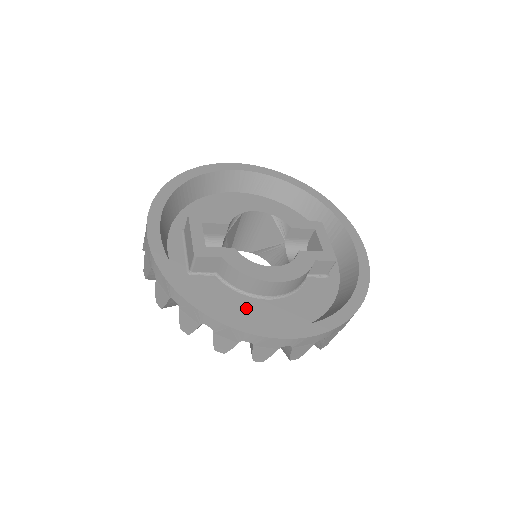
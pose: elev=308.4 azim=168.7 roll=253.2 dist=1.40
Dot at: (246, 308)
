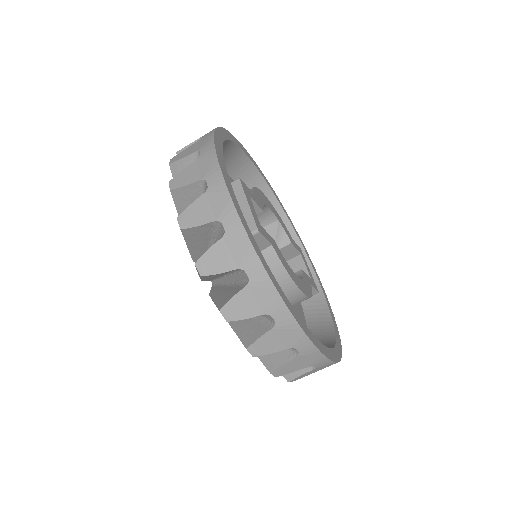
Dot at: occluded
